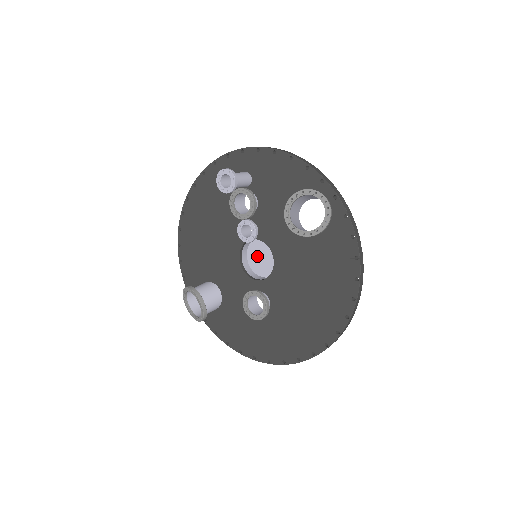
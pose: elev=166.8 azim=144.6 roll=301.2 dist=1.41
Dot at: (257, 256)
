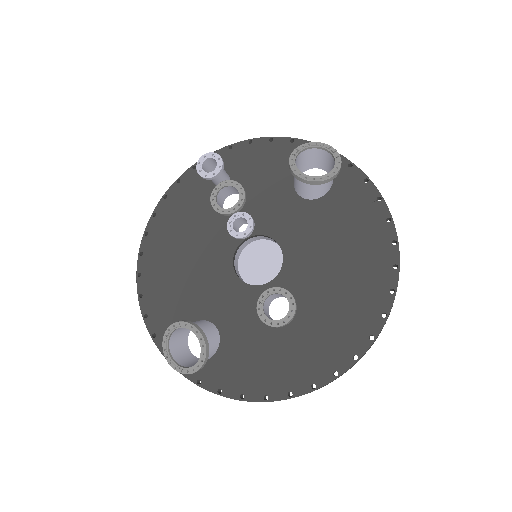
Dot at: (253, 266)
